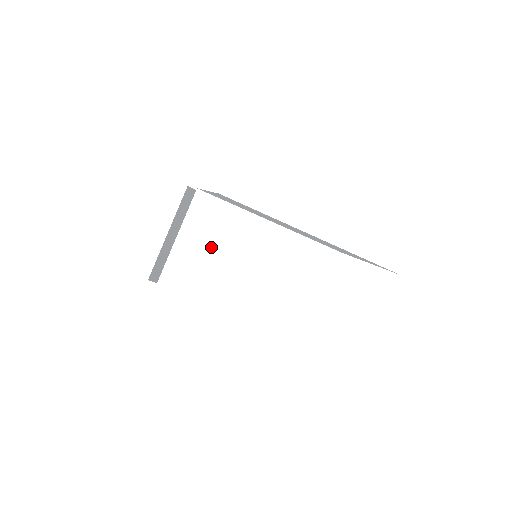
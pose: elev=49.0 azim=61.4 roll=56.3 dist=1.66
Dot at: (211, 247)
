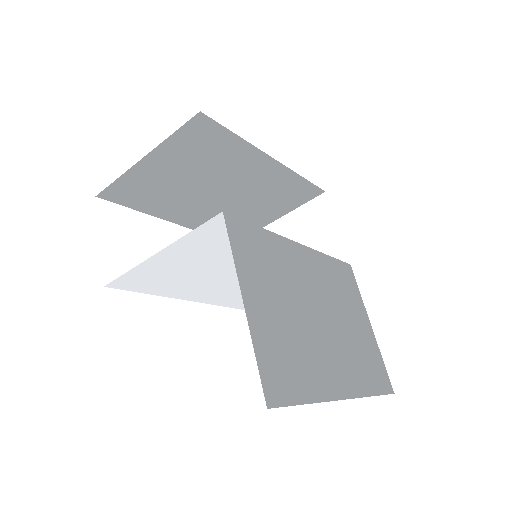
Dot at: (206, 257)
